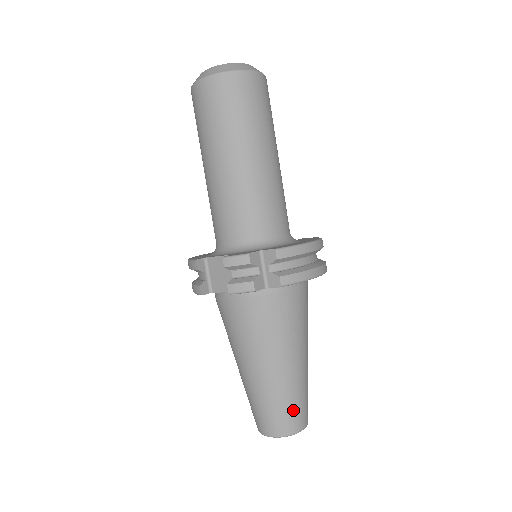
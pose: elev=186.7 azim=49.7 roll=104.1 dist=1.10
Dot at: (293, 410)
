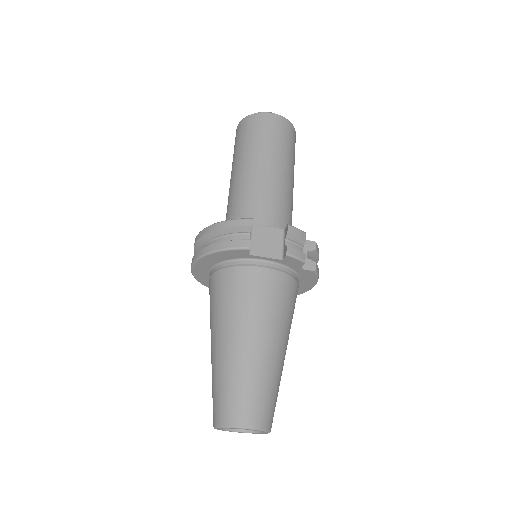
Dot at: (275, 402)
